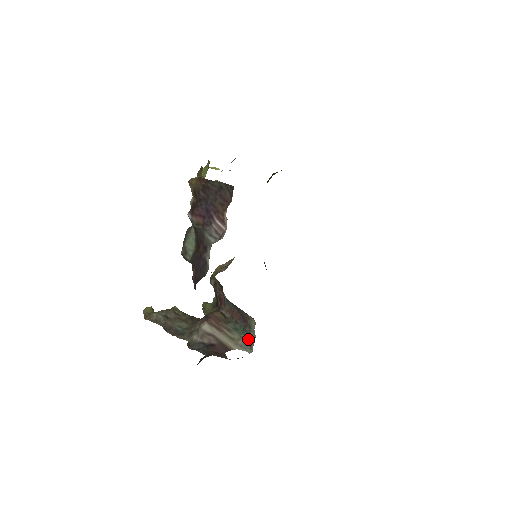
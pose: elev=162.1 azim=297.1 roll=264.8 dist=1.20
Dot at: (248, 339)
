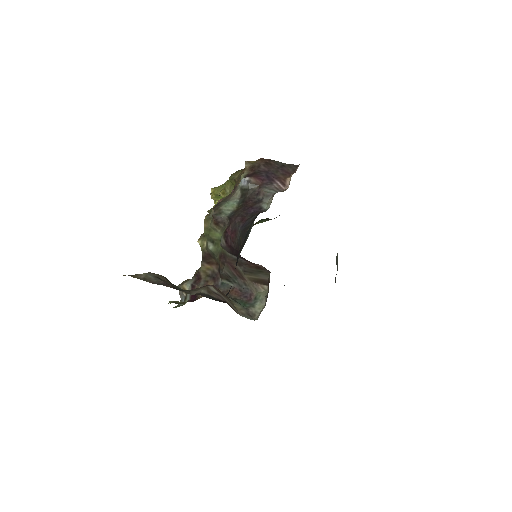
Dot at: (252, 310)
